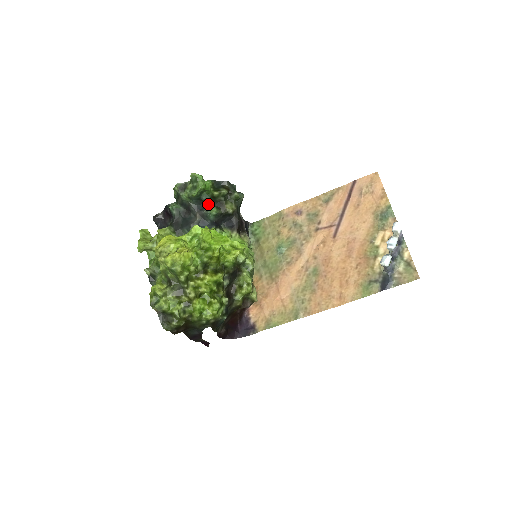
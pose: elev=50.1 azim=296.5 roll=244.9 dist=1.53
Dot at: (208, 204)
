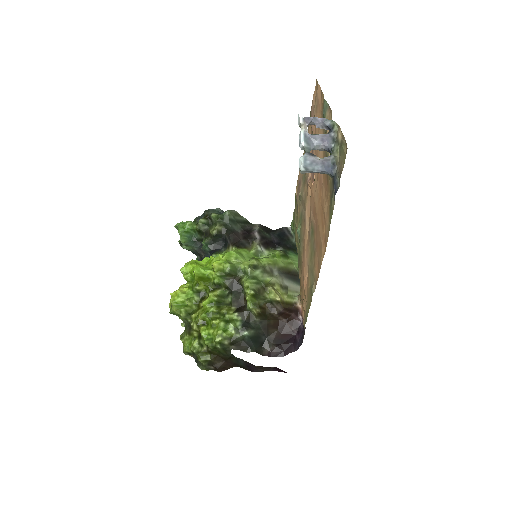
Dot at: occluded
